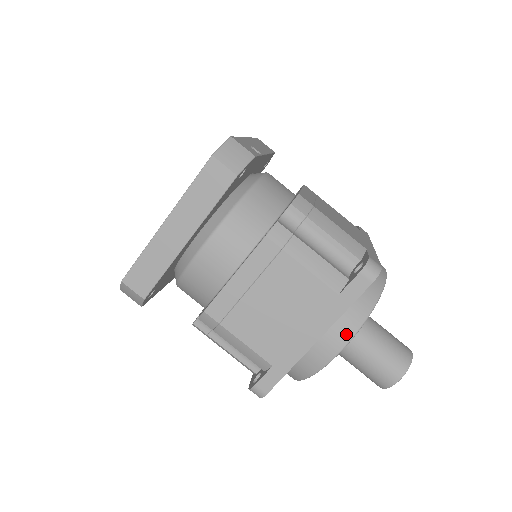
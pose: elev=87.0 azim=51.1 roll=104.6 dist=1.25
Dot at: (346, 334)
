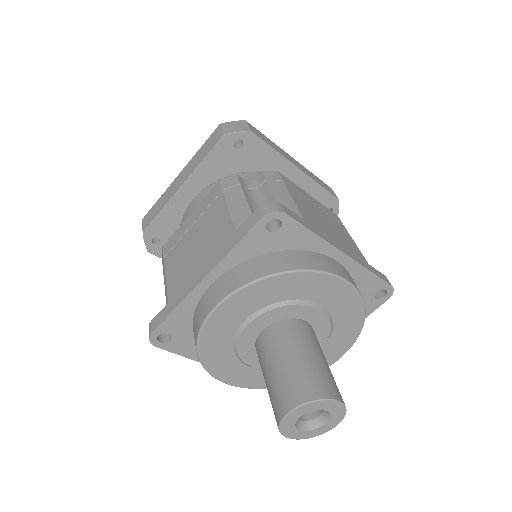
Dot at: (355, 285)
